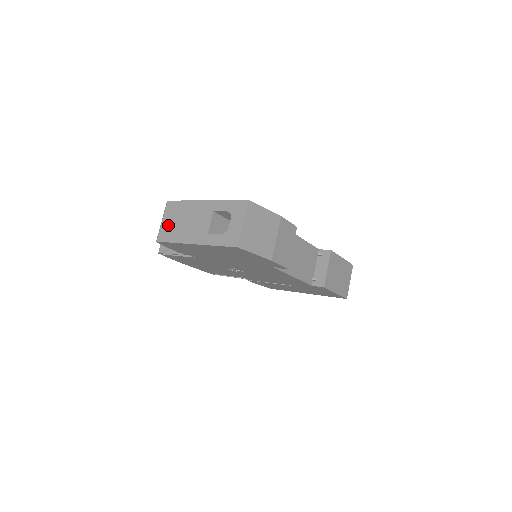
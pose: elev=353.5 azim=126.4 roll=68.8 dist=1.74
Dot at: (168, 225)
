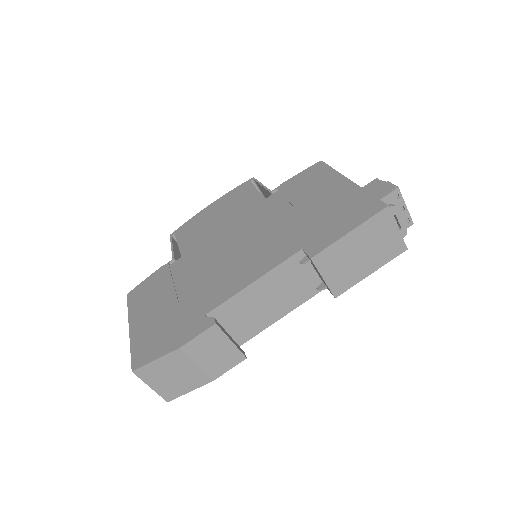
Dot at: occluded
